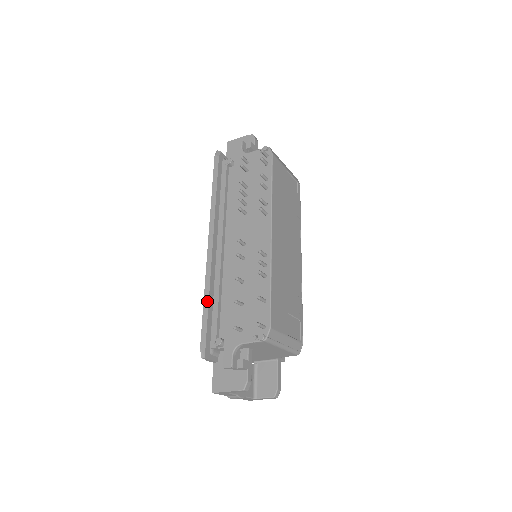
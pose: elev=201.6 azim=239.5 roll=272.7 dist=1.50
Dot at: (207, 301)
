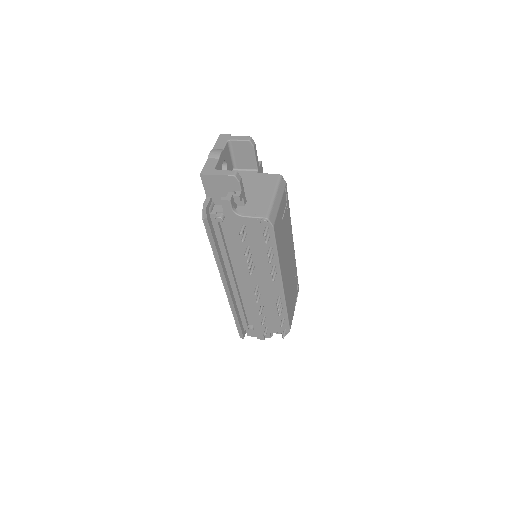
Dot at: (236, 317)
